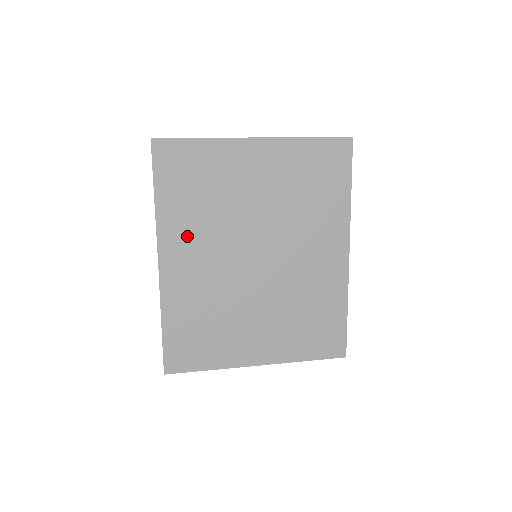
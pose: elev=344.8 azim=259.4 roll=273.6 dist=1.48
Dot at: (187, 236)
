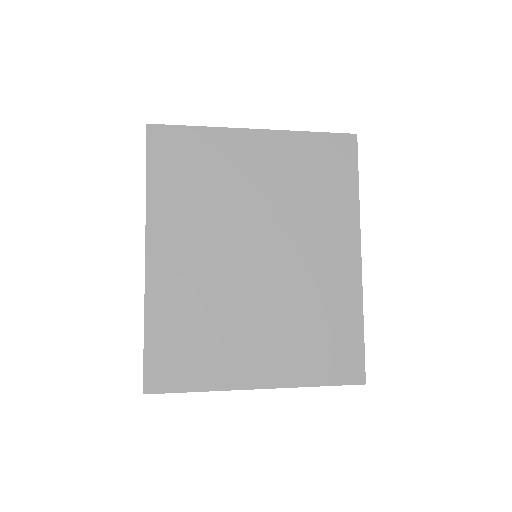
Dot at: (179, 227)
